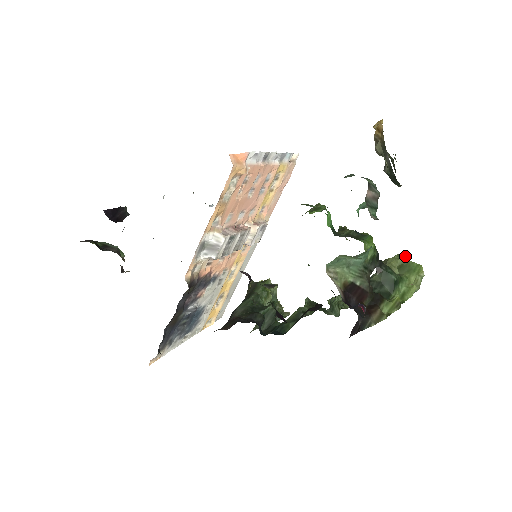
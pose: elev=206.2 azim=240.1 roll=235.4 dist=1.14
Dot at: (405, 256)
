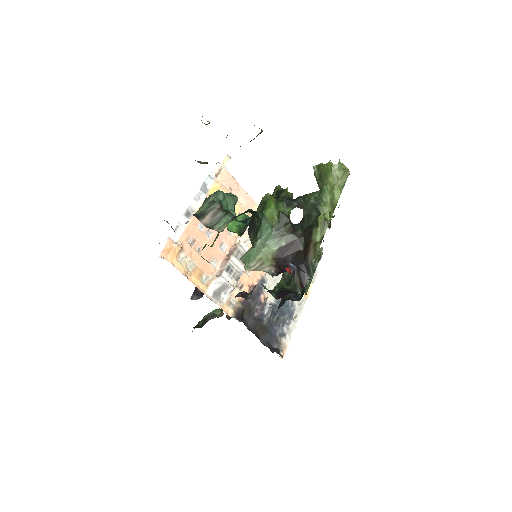
Dot at: (316, 167)
